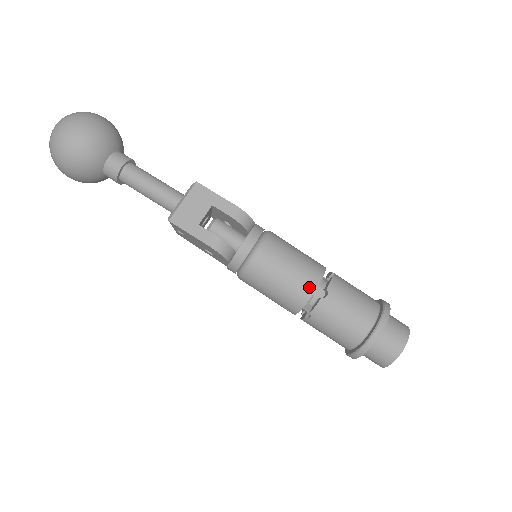
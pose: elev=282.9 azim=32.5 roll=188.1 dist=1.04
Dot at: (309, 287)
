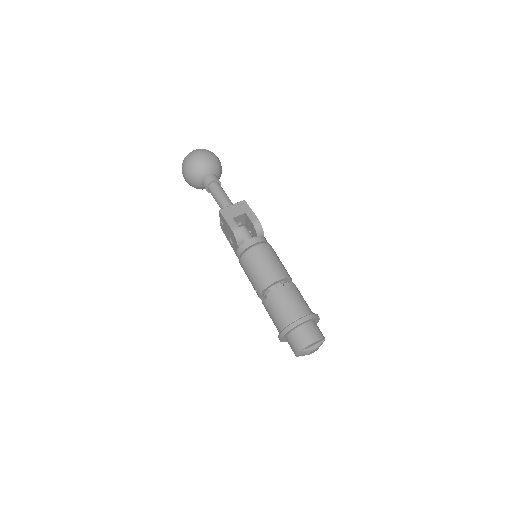
Dot at: (274, 278)
